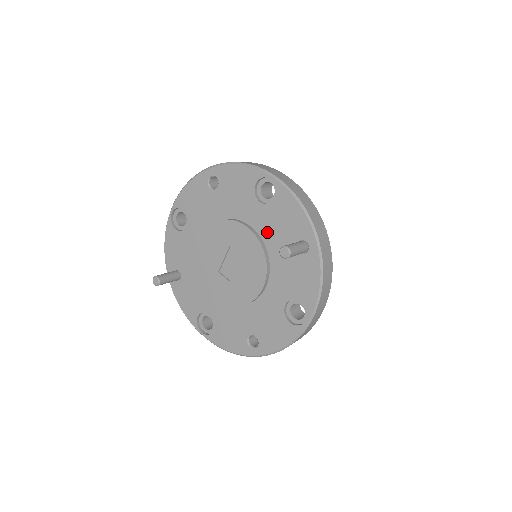
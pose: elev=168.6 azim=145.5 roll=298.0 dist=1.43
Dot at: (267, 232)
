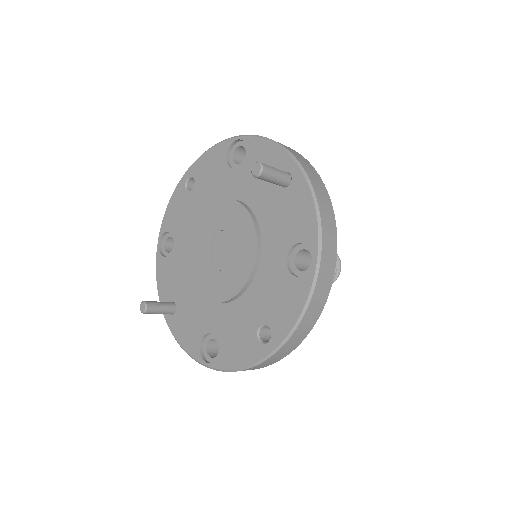
Dot at: (247, 192)
